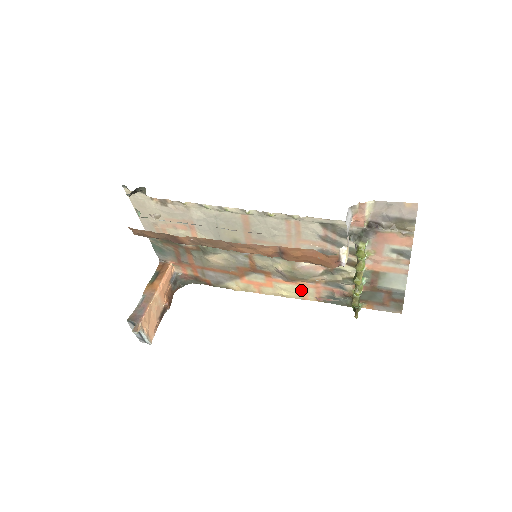
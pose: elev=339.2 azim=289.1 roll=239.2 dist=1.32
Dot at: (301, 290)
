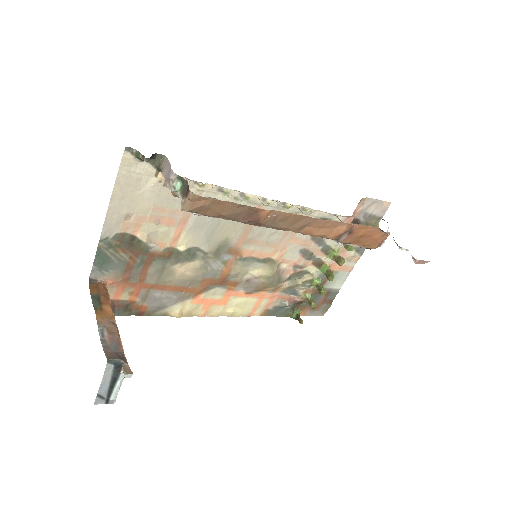
Dot at: (254, 303)
